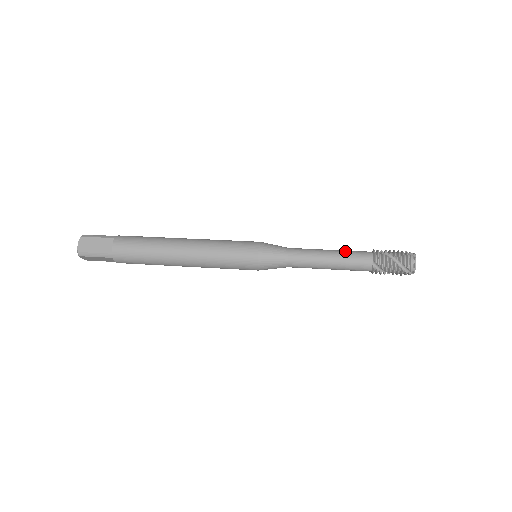
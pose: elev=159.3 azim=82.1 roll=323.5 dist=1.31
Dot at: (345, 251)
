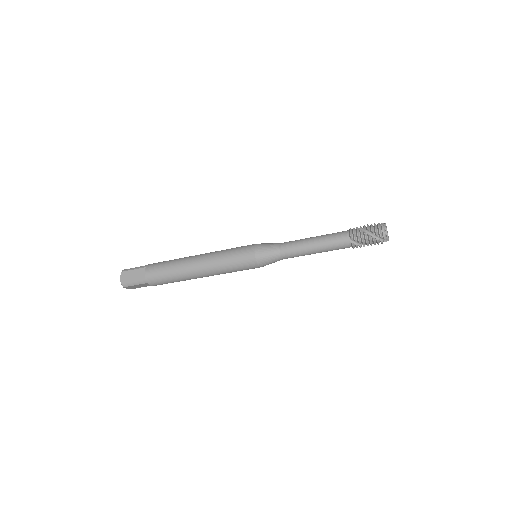
Dot at: (326, 235)
